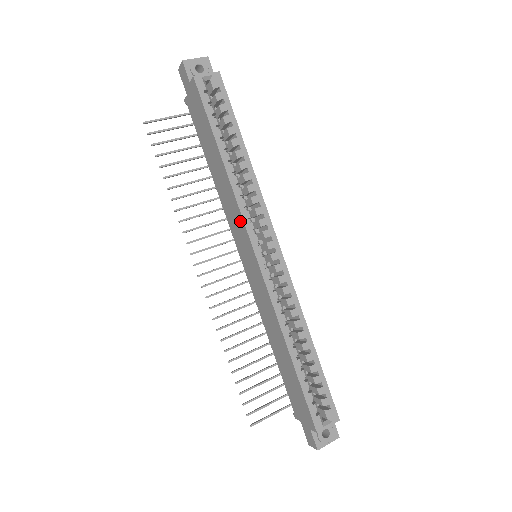
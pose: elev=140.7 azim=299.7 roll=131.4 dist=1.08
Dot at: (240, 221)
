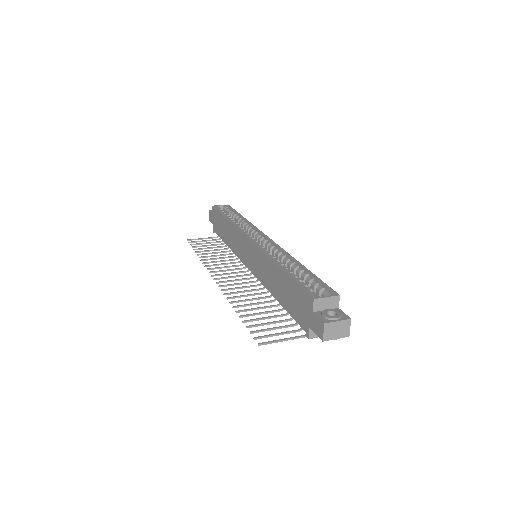
Dot at: (239, 236)
